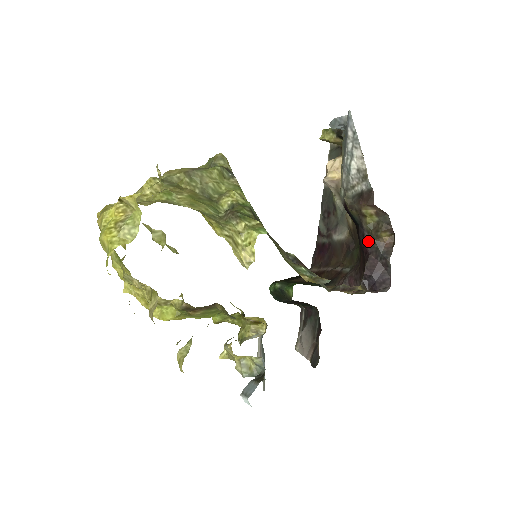
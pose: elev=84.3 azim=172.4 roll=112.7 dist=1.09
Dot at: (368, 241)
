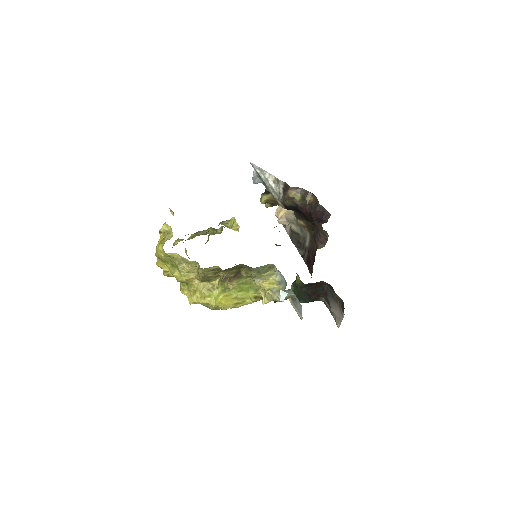
Dot at: (305, 208)
